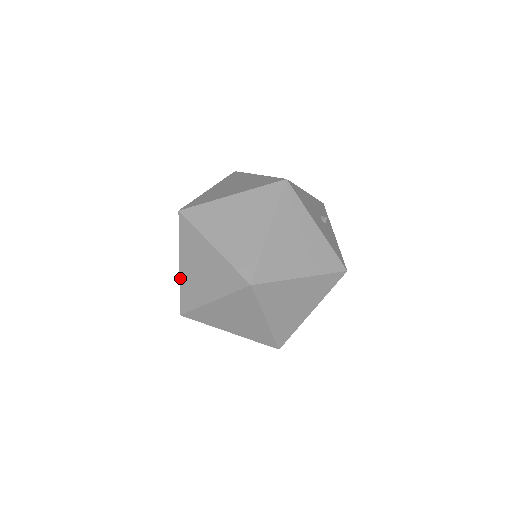
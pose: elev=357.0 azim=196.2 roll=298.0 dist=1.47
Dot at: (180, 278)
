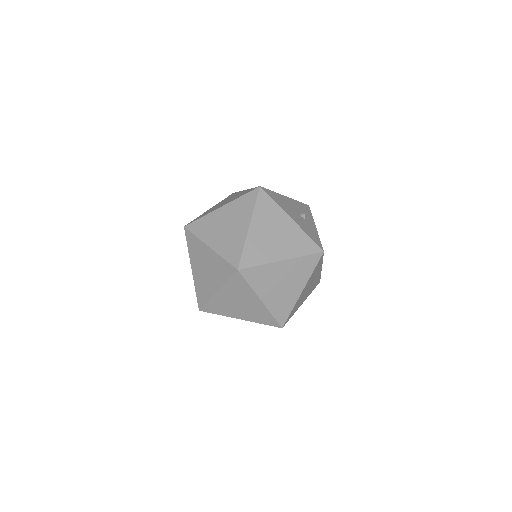
Dot at: (194, 280)
